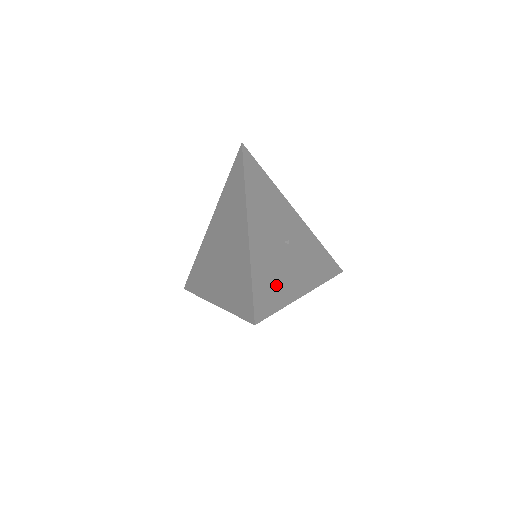
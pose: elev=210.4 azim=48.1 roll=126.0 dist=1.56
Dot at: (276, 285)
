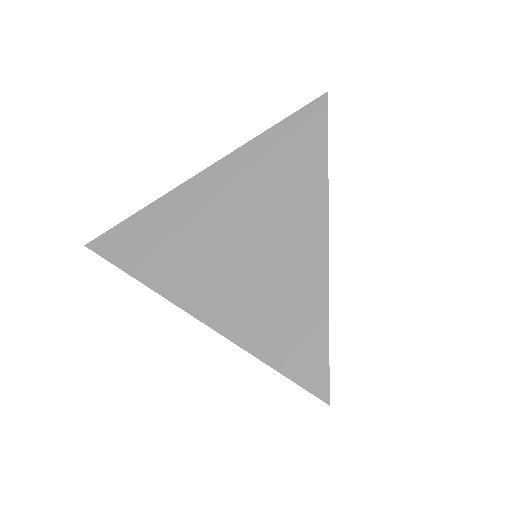
Dot at: occluded
